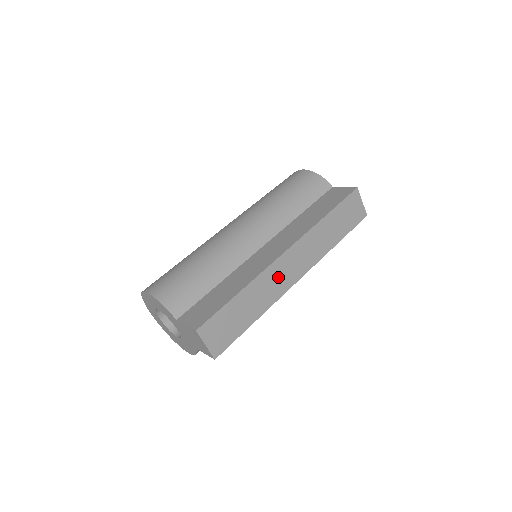
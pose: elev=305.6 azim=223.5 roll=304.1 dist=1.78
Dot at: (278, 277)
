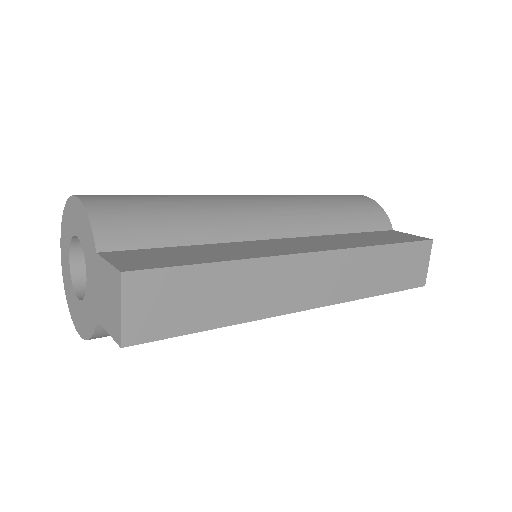
Dot at: (287, 282)
